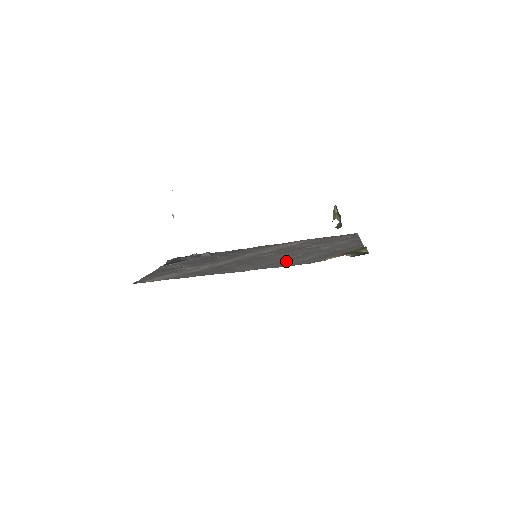
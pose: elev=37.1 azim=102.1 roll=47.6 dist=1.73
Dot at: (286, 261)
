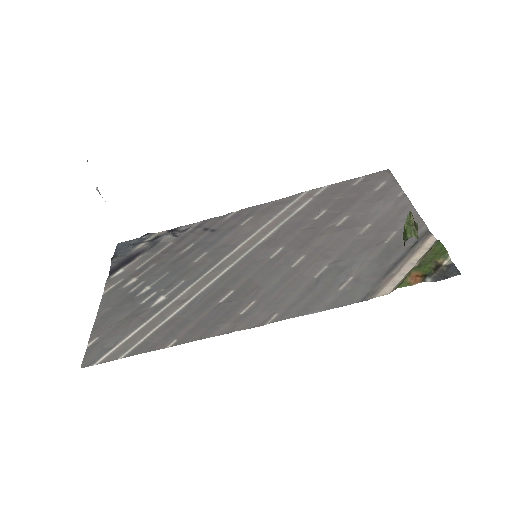
Dot at: (319, 286)
